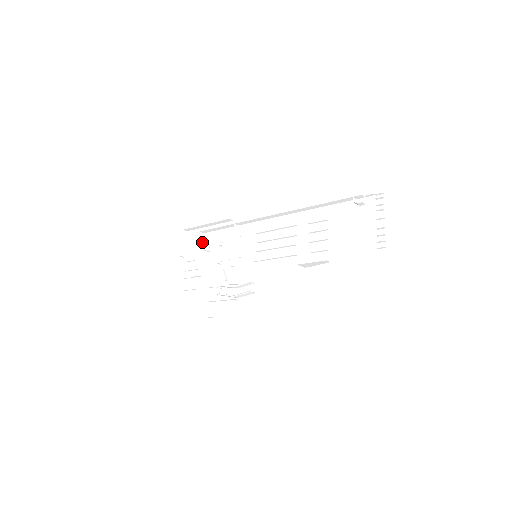
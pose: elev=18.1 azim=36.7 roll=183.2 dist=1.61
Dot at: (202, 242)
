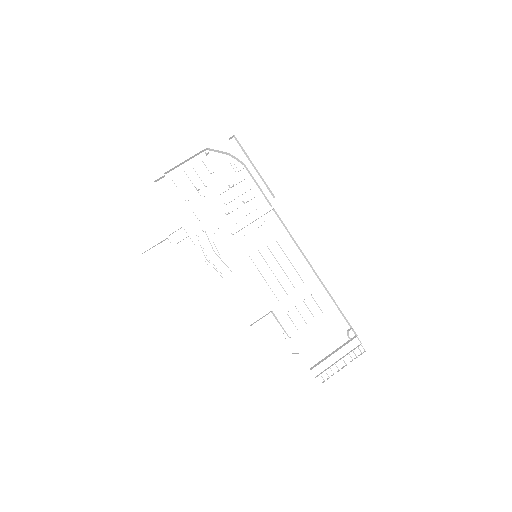
Dot at: (234, 170)
